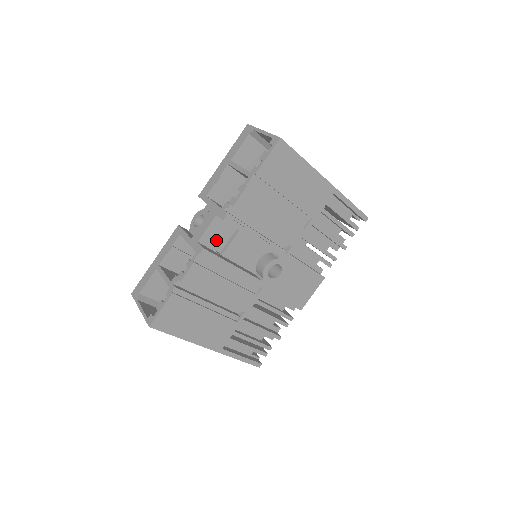
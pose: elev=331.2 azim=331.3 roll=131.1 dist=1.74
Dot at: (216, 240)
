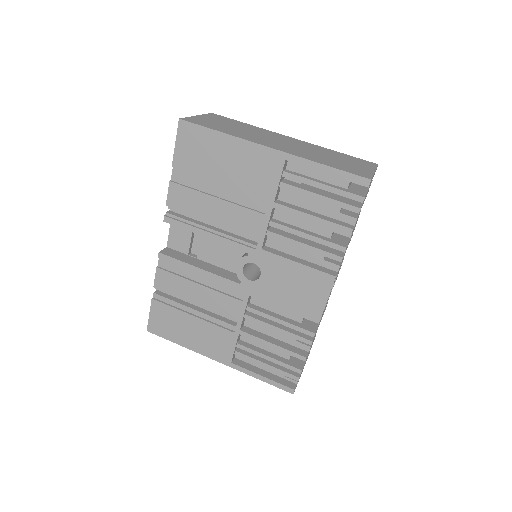
Dot at: (184, 243)
